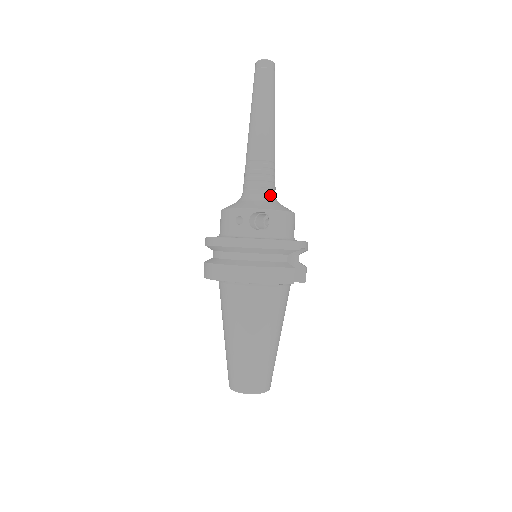
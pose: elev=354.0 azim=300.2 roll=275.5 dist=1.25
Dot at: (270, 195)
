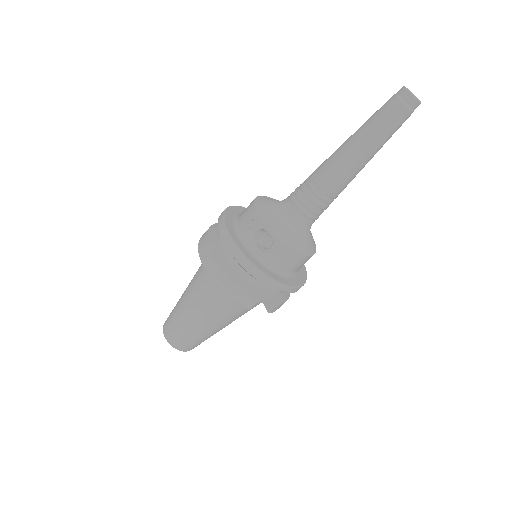
Dot at: (301, 223)
